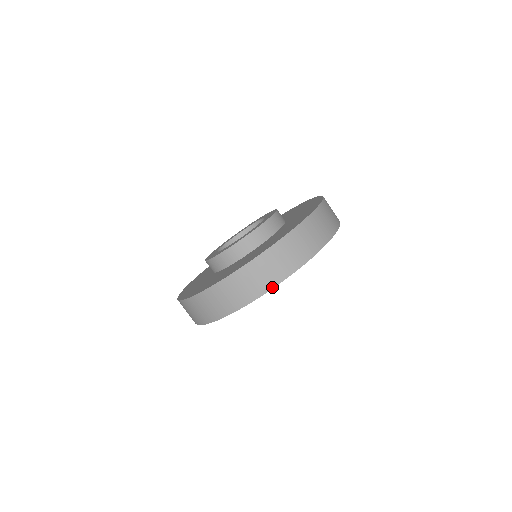
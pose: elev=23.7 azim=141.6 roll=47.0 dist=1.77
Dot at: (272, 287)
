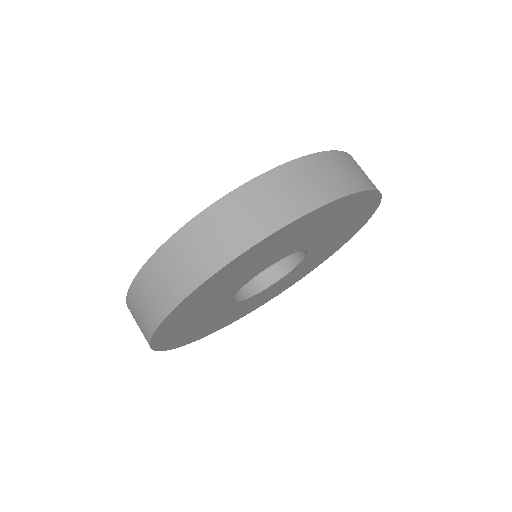
Dot at: (232, 257)
